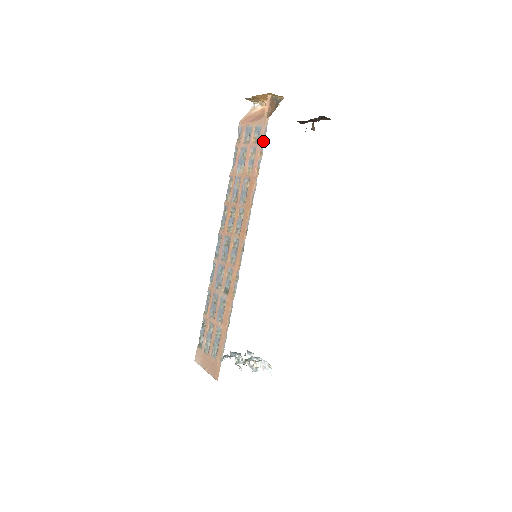
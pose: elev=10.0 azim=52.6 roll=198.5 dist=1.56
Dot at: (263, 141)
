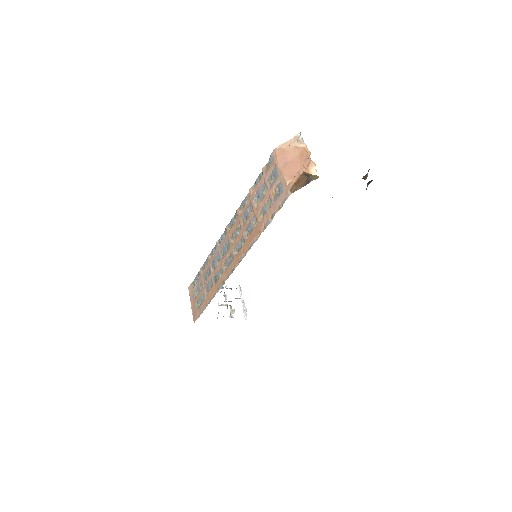
Dot at: (278, 208)
